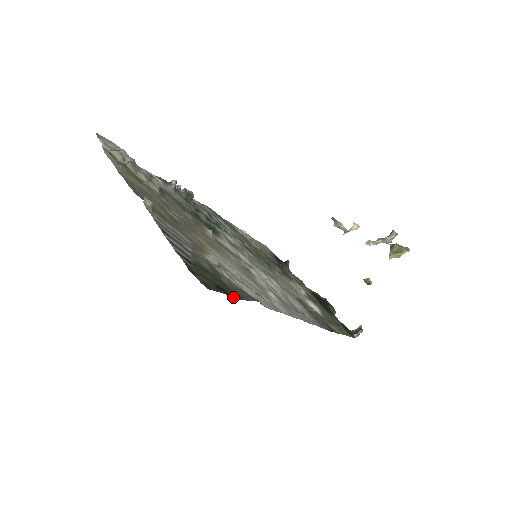
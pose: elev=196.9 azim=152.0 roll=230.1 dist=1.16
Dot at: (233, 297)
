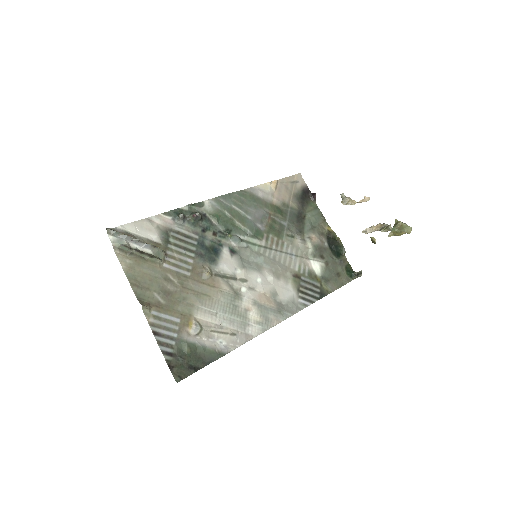
Dot at: occluded
